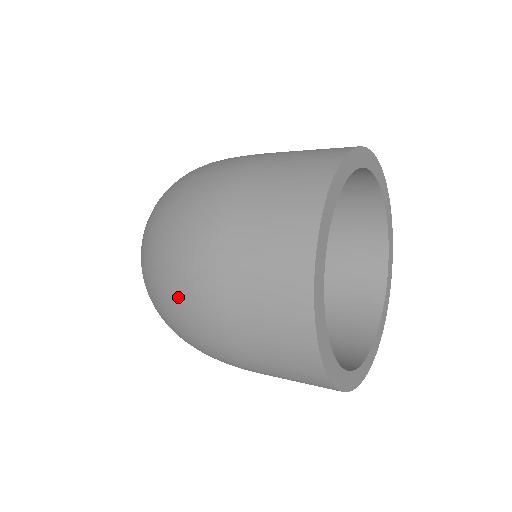
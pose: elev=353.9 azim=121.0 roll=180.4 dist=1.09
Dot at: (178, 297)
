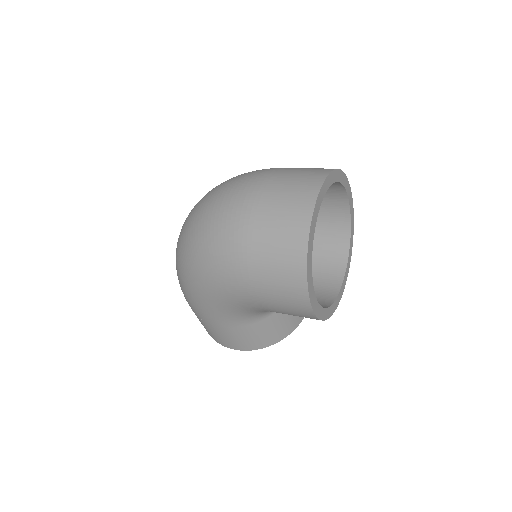
Dot at: (226, 201)
